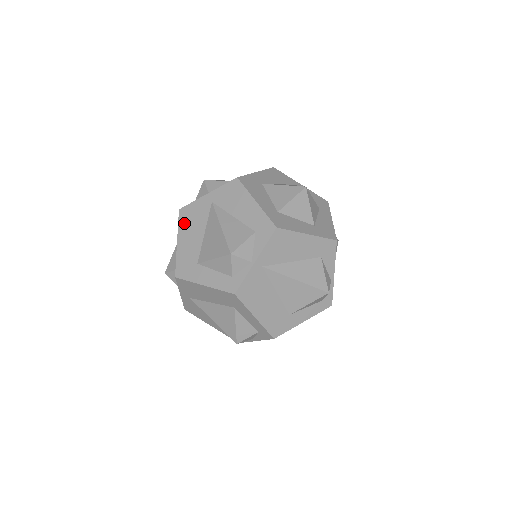
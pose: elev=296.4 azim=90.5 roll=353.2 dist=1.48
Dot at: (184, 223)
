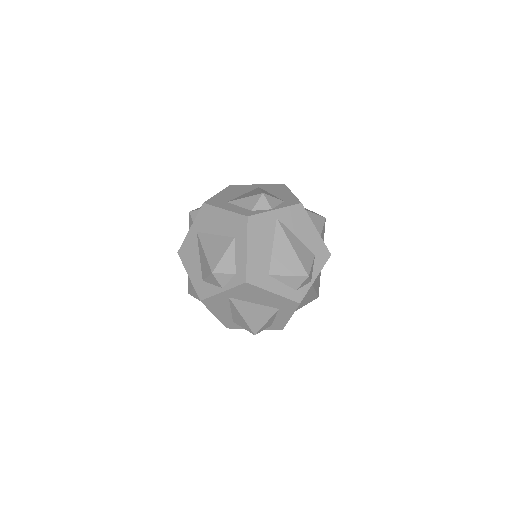
Dot at: (230, 189)
